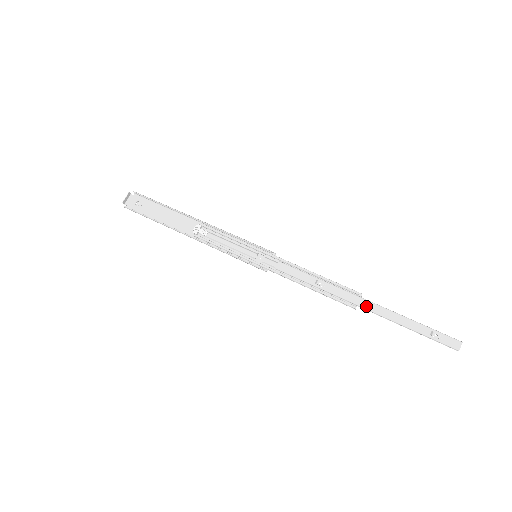
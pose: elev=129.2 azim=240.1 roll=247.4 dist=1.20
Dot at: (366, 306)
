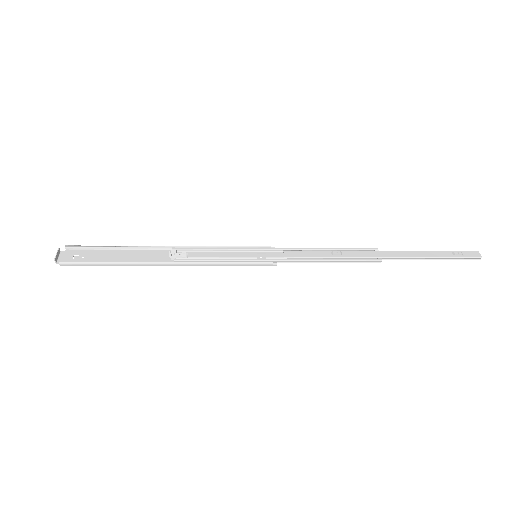
Dot at: (389, 255)
